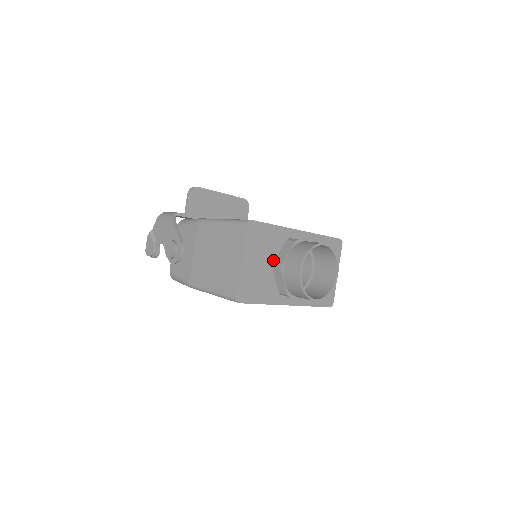
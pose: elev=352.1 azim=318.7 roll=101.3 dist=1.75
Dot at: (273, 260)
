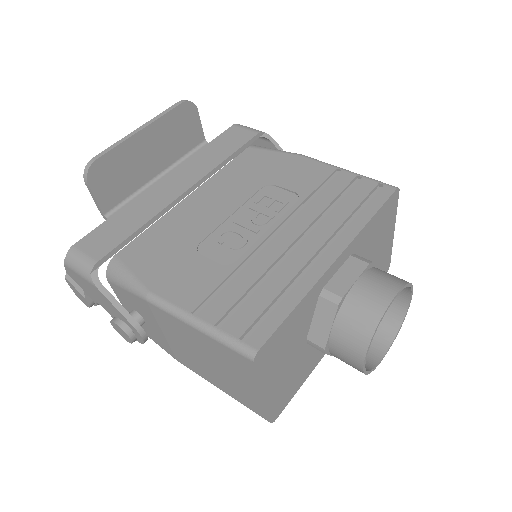
Dot at: (305, 336)
